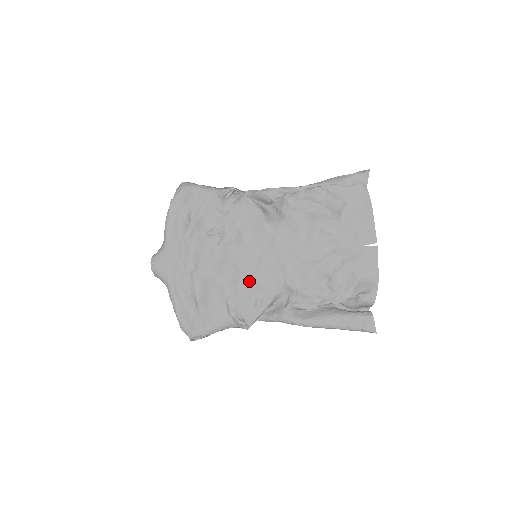
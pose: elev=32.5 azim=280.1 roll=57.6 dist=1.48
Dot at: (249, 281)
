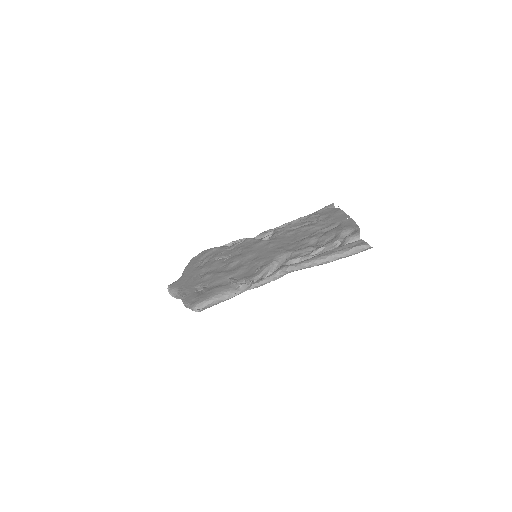
Dot at: (250, 264)
